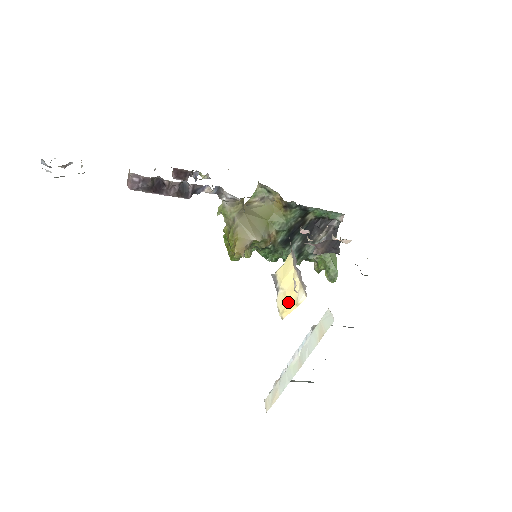
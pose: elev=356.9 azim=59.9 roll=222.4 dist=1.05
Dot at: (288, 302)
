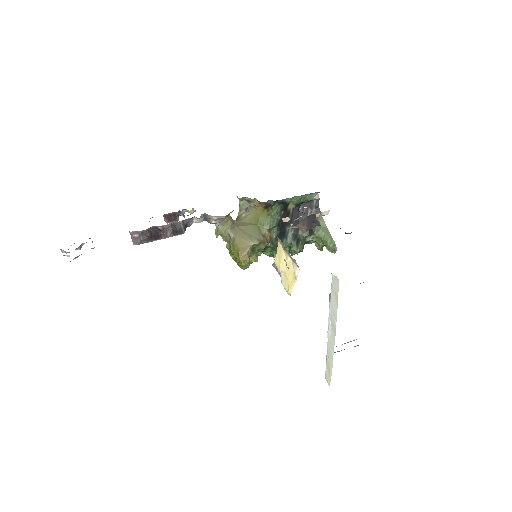
Dot at: (289, 280)
